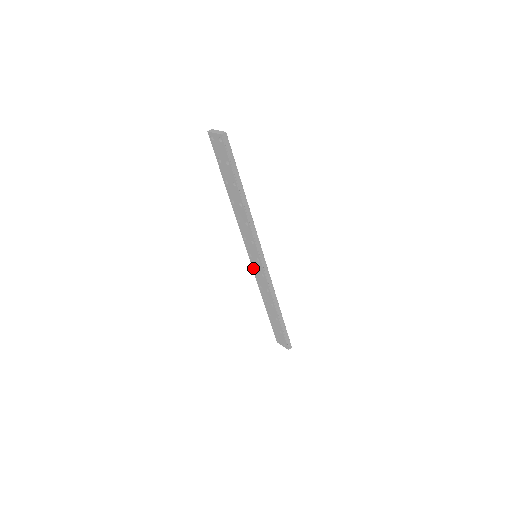
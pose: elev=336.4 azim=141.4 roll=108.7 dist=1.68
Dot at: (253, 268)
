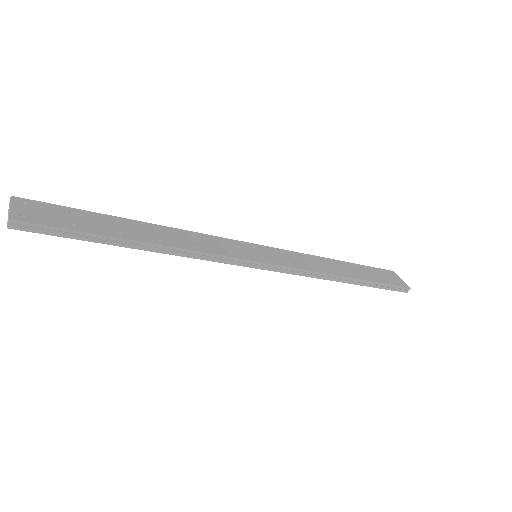
Dot at: occluded
